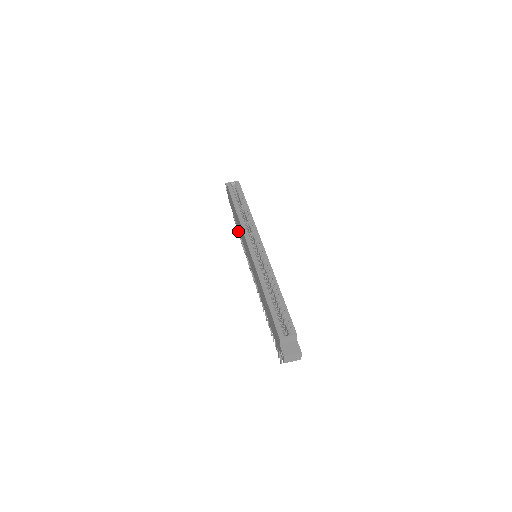
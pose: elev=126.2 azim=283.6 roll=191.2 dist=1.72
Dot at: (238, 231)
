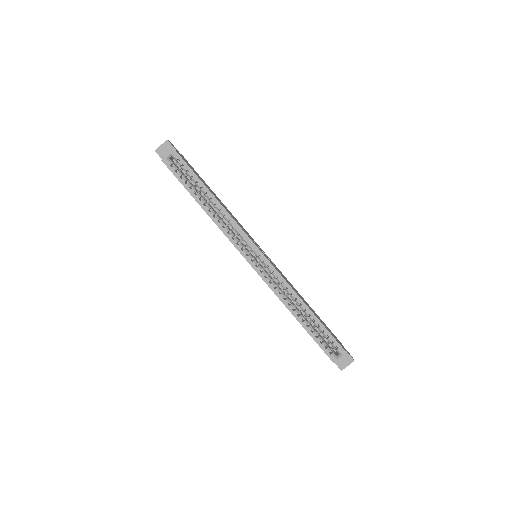
Dot at: occluded
